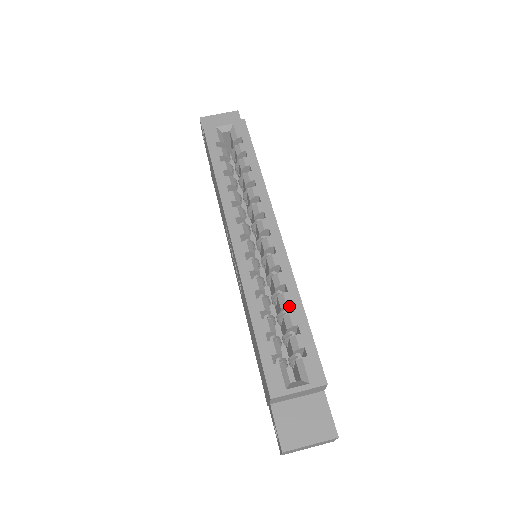
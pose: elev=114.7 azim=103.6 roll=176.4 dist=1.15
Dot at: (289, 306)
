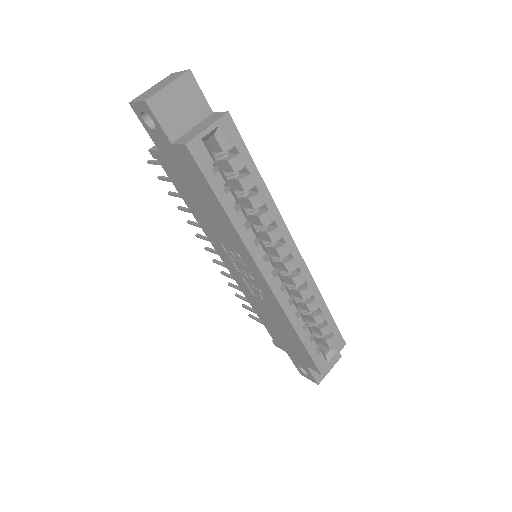
Dot at: (315, 307)
